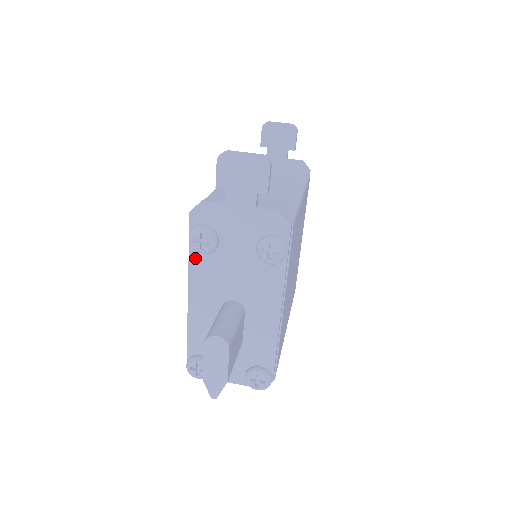
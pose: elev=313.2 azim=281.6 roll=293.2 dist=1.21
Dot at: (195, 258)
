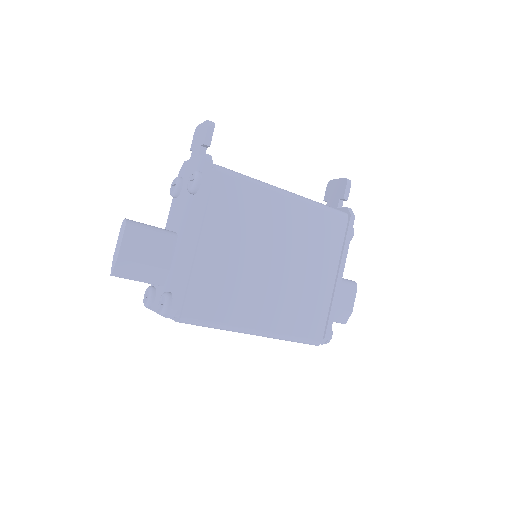
Dot at: (173, 204)
